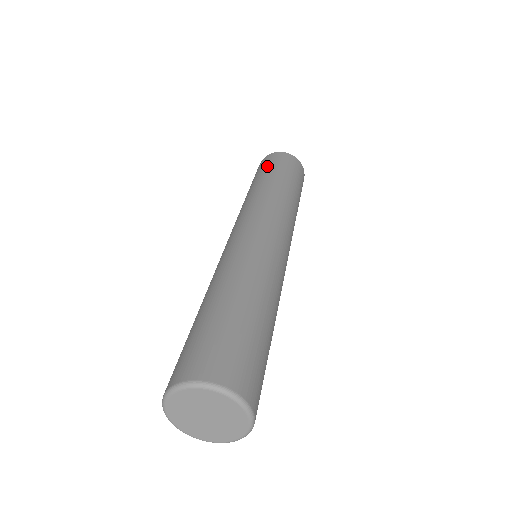
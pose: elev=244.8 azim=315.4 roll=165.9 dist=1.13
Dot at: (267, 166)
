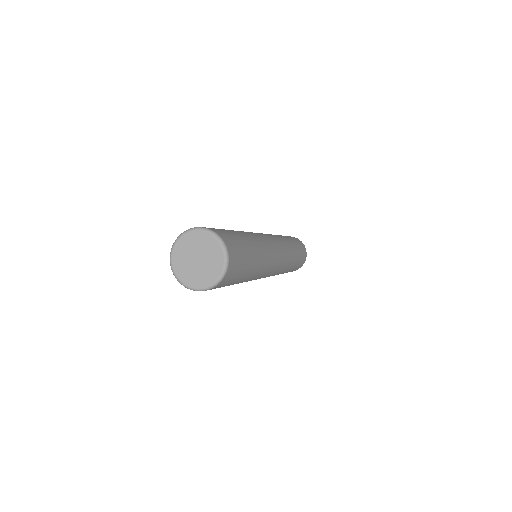
Dot at: occluded
